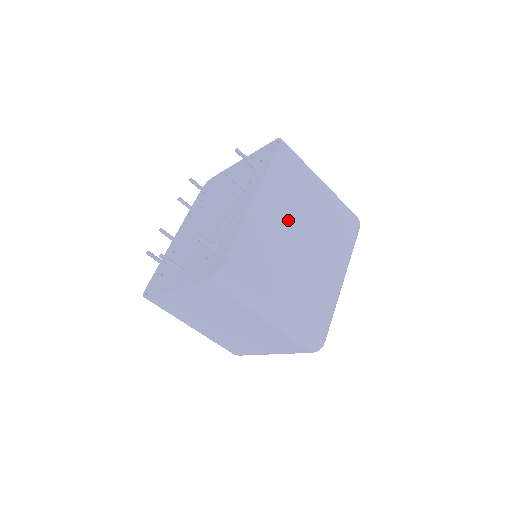
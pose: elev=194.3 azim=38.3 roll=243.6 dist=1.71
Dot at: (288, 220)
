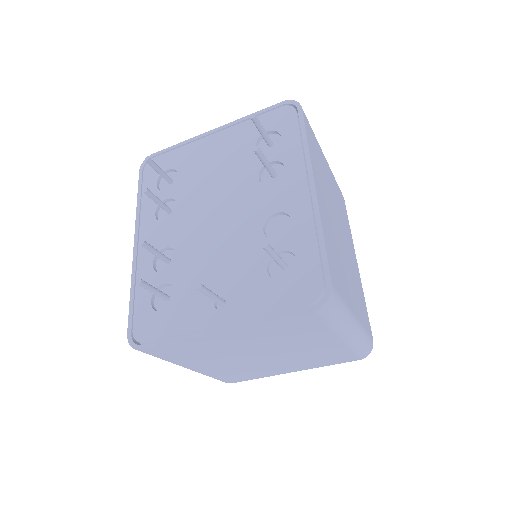
Dot at: (330, 209)
